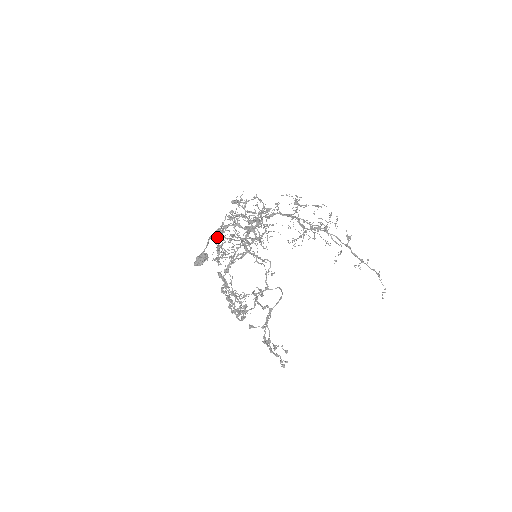
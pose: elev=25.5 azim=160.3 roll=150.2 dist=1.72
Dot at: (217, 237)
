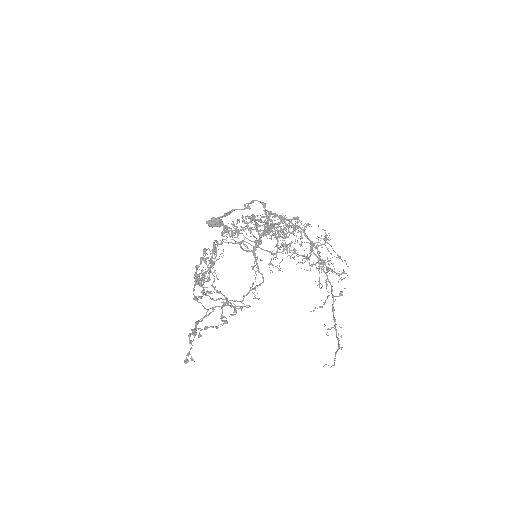
Dot at: occluded
